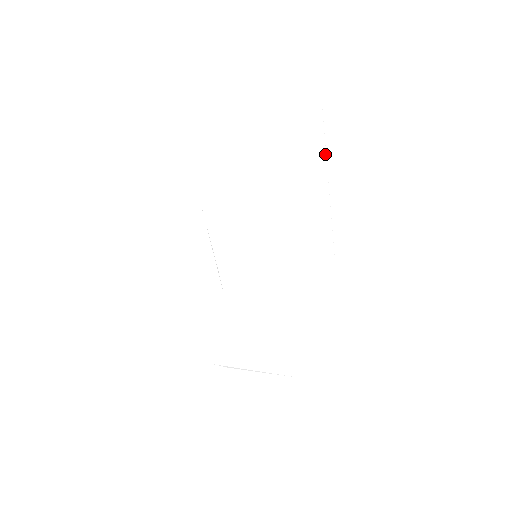
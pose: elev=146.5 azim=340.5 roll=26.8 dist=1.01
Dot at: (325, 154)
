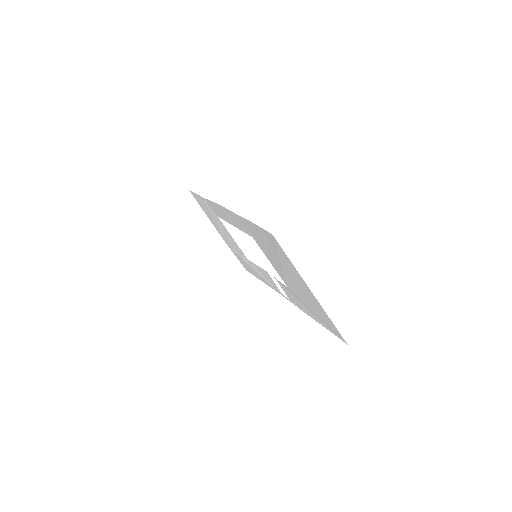
Dot at: (322, 324)
